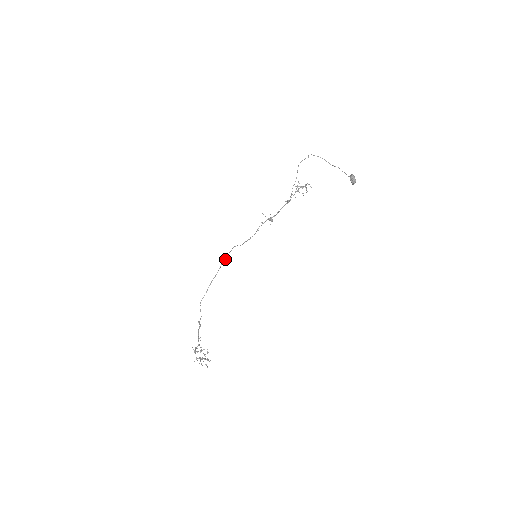
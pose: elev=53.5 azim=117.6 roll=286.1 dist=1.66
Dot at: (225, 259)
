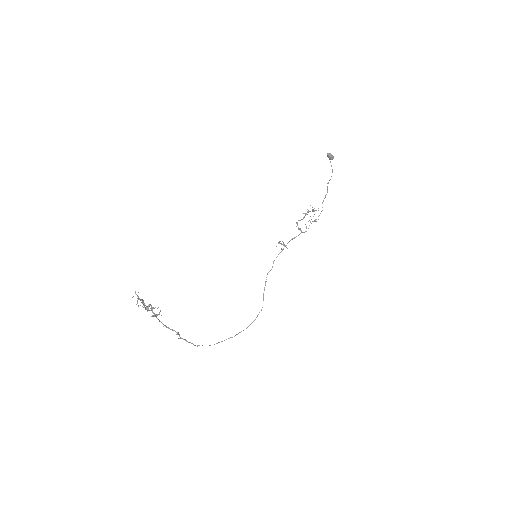
Dot at: occluded
